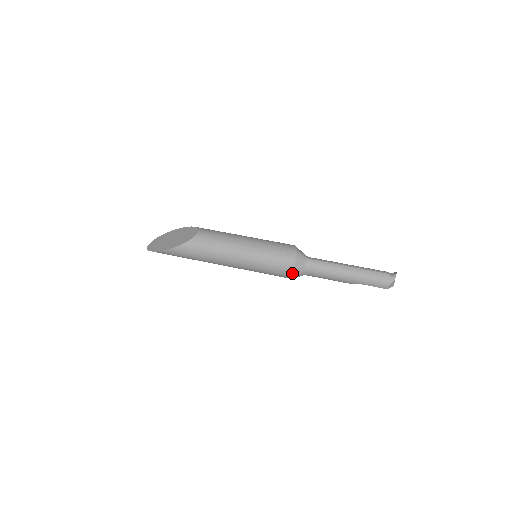
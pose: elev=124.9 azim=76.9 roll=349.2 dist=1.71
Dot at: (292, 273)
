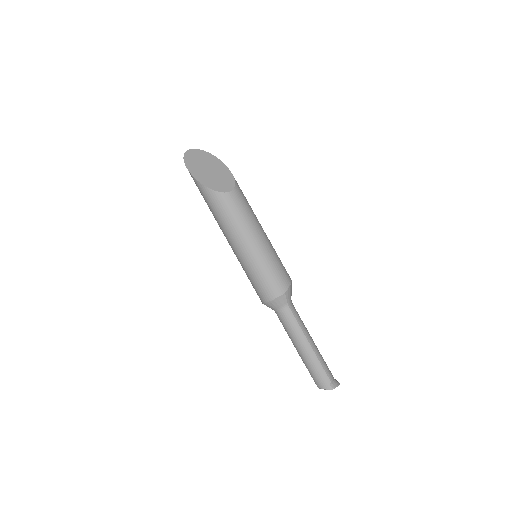
Dot at: (264, 302)
